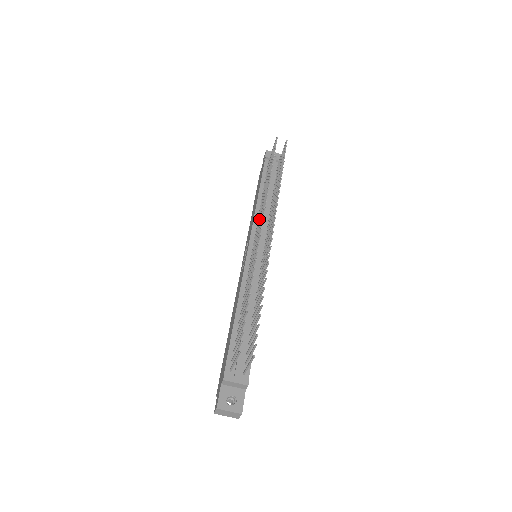
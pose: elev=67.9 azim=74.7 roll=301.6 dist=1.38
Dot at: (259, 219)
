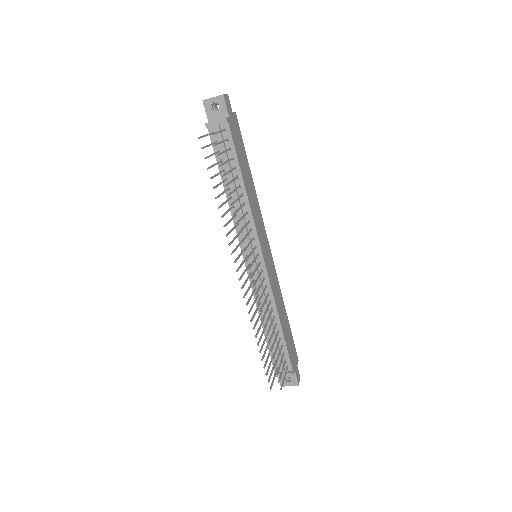
Dot at: (237, 236)
